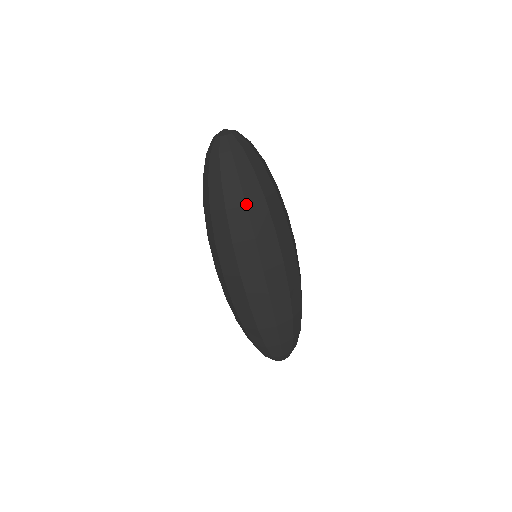
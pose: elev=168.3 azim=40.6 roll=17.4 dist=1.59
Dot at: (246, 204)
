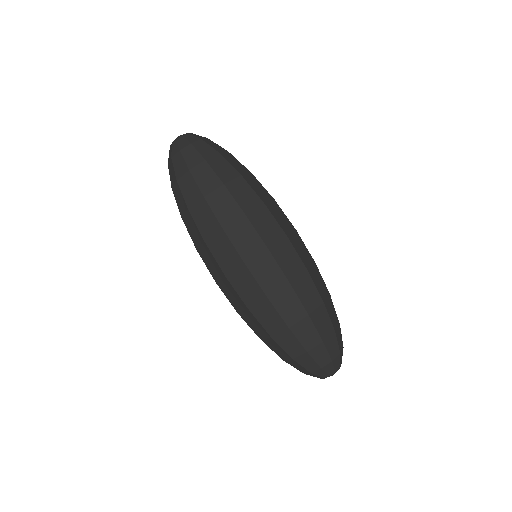
Dot at: (203, 196)
